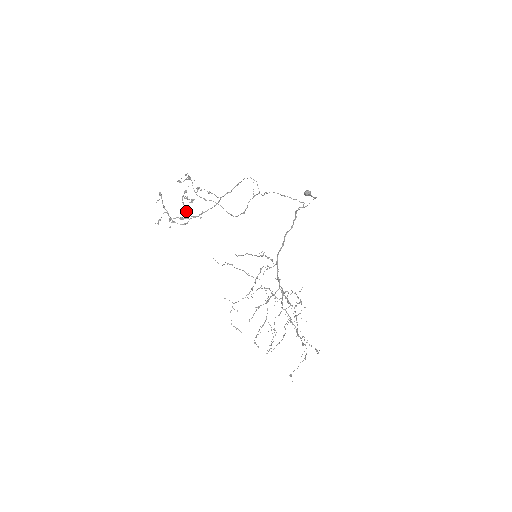
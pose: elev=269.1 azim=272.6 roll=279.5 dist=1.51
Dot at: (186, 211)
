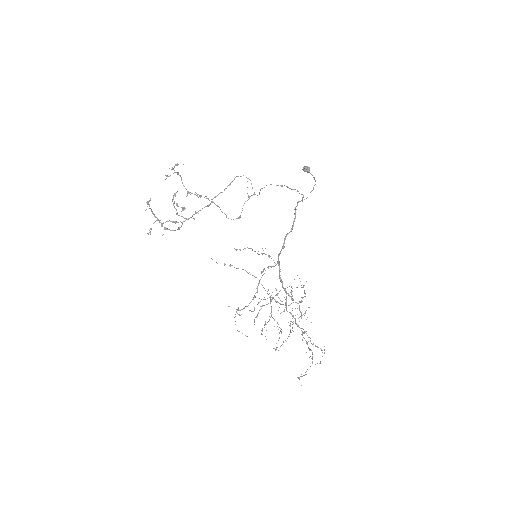
Dot at: occluded
